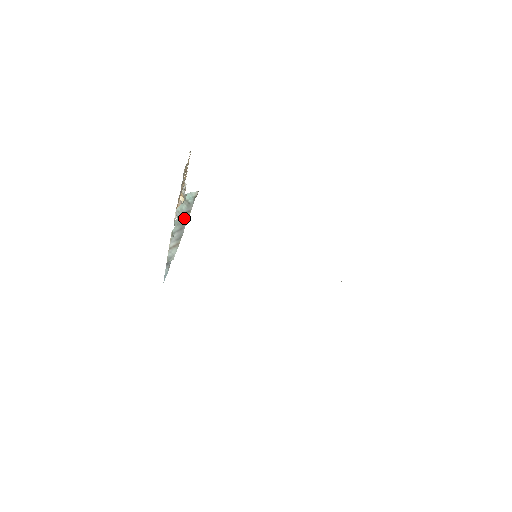
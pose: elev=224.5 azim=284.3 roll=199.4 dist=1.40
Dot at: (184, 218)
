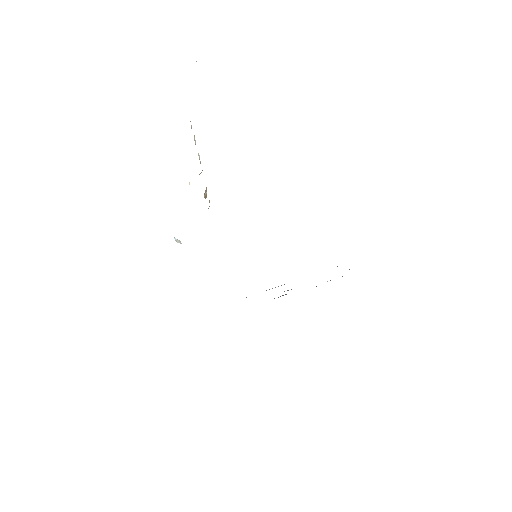
Dot at: occluded
